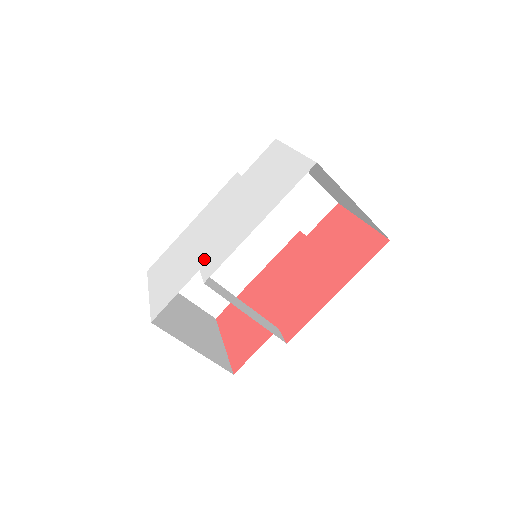
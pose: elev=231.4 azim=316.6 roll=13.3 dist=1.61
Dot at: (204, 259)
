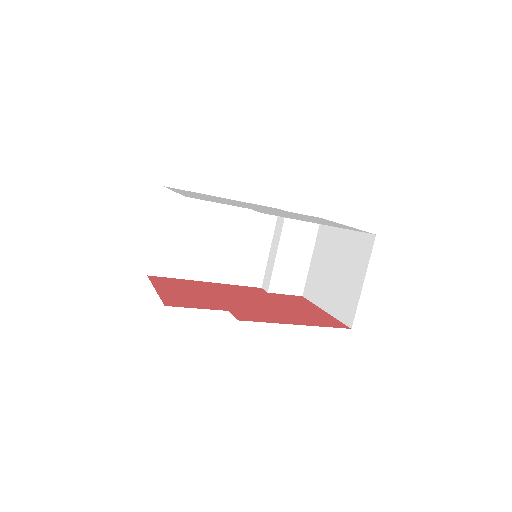
Dot at: (255, 209)
